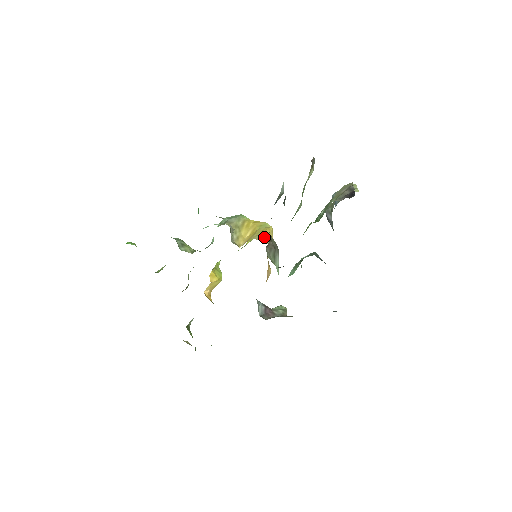
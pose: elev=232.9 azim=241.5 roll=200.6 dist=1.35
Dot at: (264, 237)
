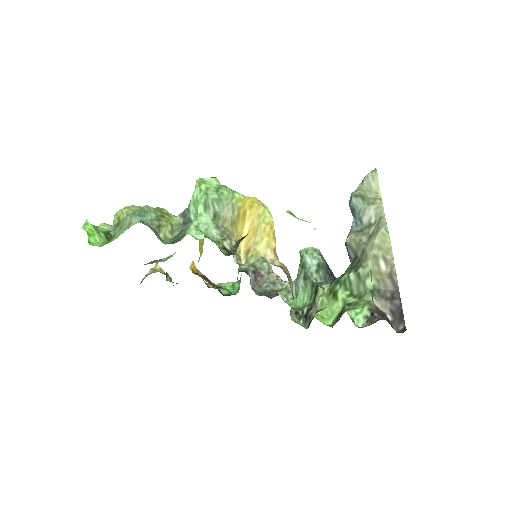
Dot at: (270, 249)
